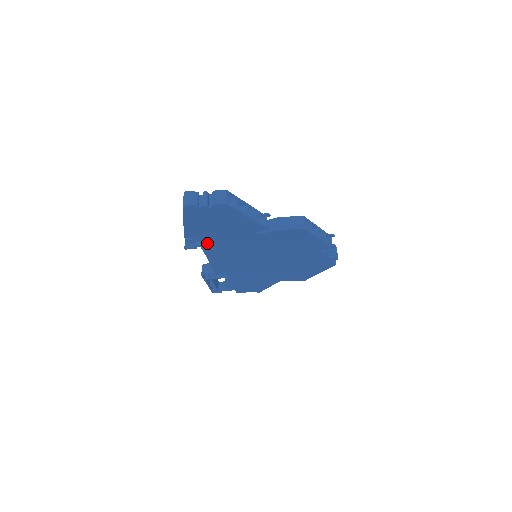
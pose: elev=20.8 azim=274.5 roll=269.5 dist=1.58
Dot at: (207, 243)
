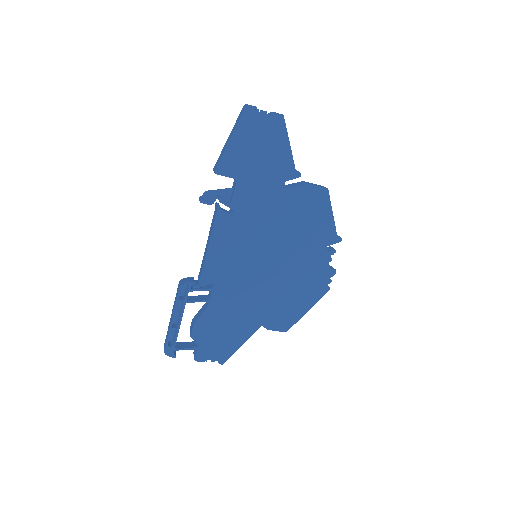
Dot at: (225, 201)
